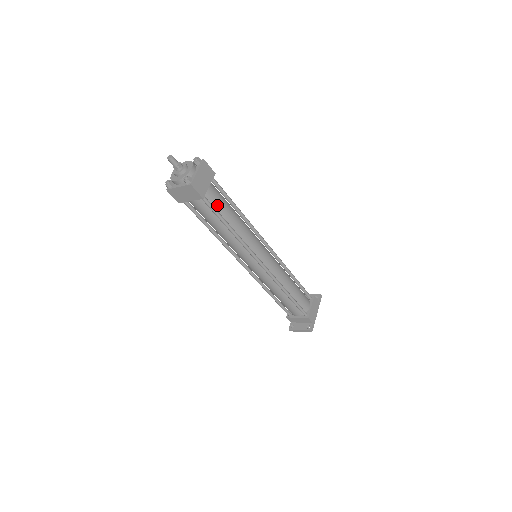
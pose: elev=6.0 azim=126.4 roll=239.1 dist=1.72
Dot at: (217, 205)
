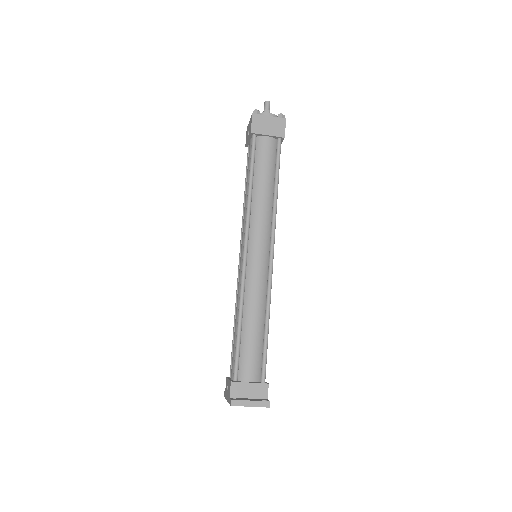
Dot at: occluded
